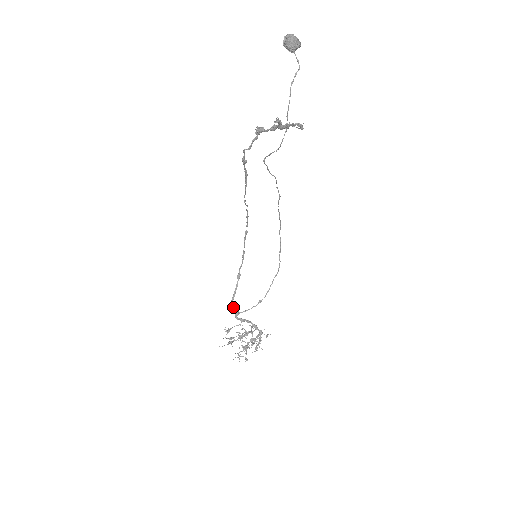
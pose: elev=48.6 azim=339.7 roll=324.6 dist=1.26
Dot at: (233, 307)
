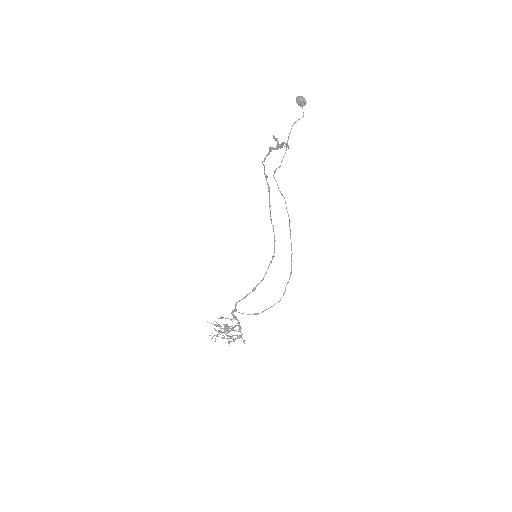
Dot at: (235, 305)
